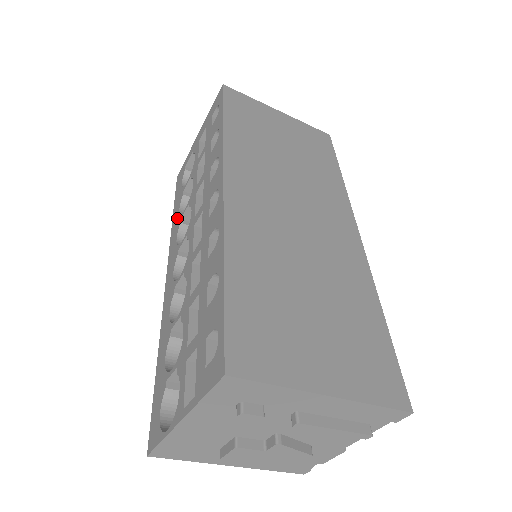
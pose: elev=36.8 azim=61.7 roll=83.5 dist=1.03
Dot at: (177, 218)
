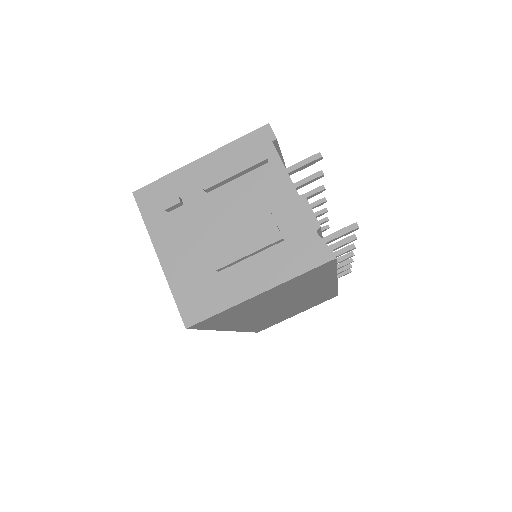
Dot at: occluded
